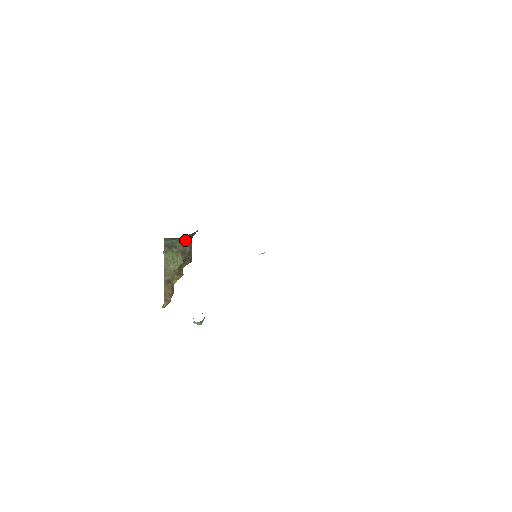
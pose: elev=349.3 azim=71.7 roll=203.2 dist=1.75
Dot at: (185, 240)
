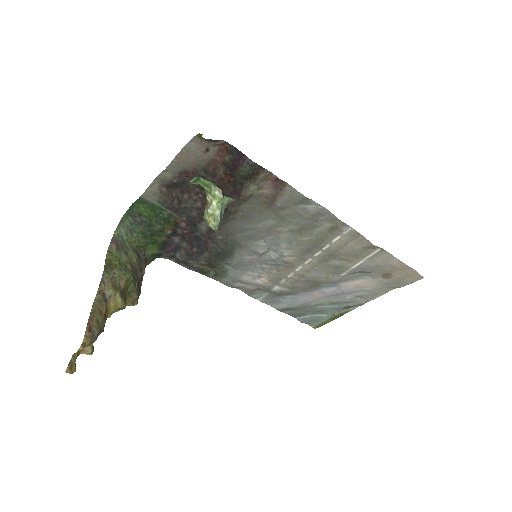
Dot at: (139, 257)
